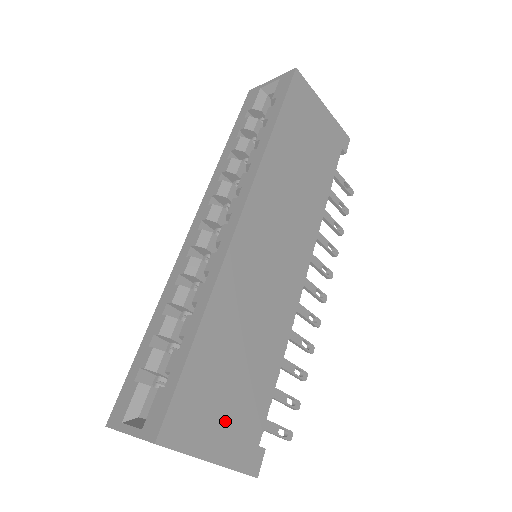
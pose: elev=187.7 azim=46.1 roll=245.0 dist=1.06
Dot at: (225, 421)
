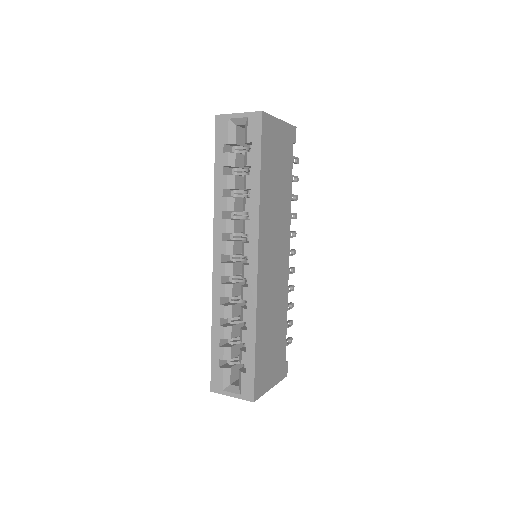
Dot at: (273, 367)
